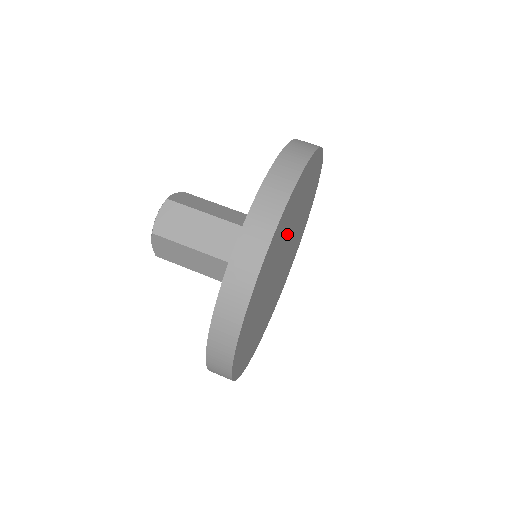
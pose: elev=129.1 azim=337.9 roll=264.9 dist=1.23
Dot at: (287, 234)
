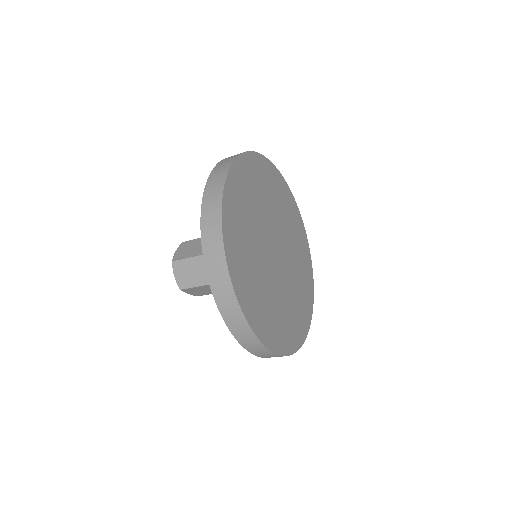
Dot at: (256, 239)
